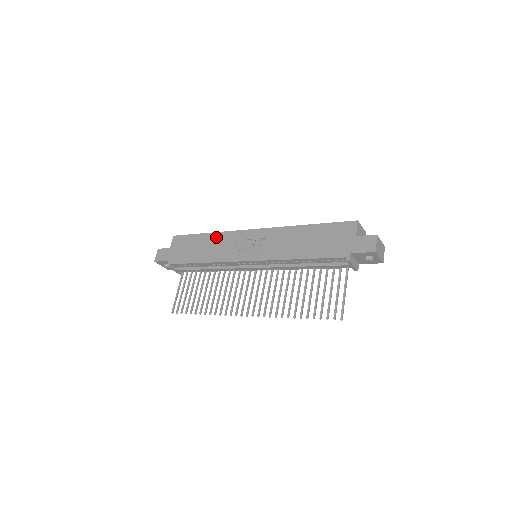
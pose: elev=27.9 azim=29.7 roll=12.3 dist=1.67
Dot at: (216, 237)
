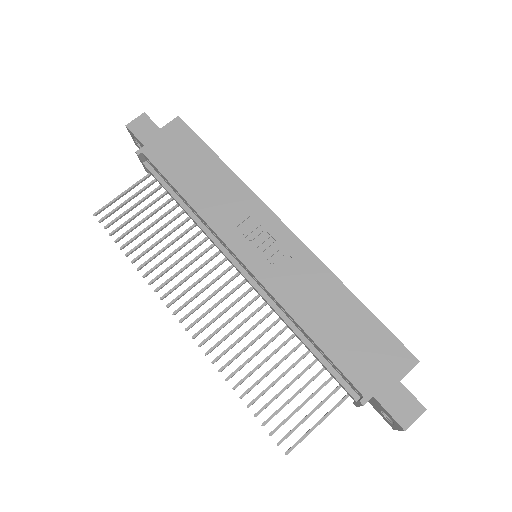
Dot at: (229, 180)
